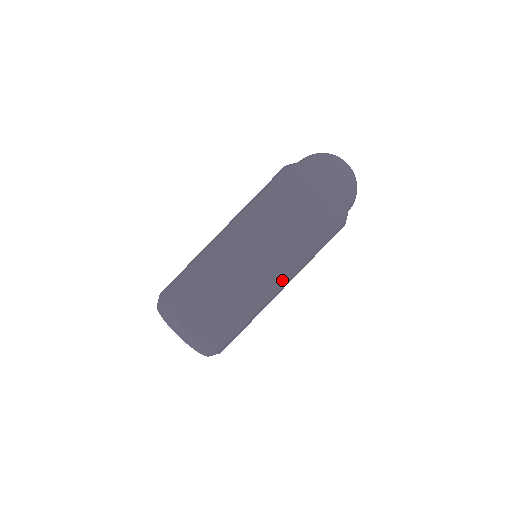
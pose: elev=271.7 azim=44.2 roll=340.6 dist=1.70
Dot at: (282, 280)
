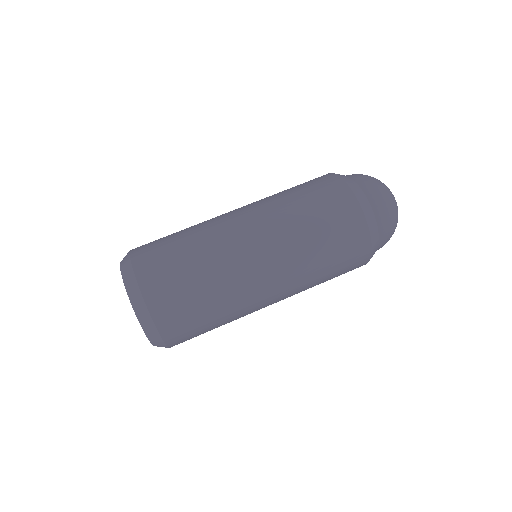
Dot at: (277, 298)
